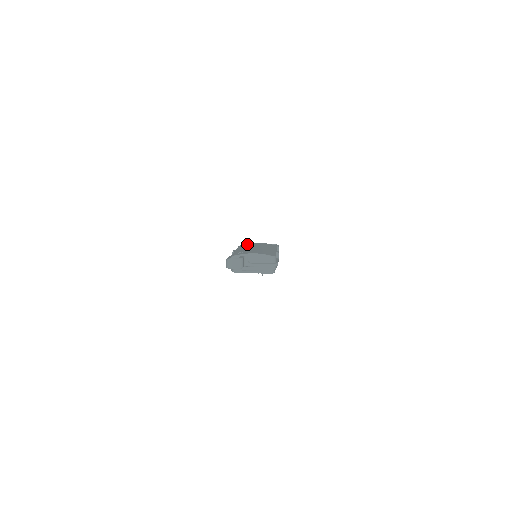
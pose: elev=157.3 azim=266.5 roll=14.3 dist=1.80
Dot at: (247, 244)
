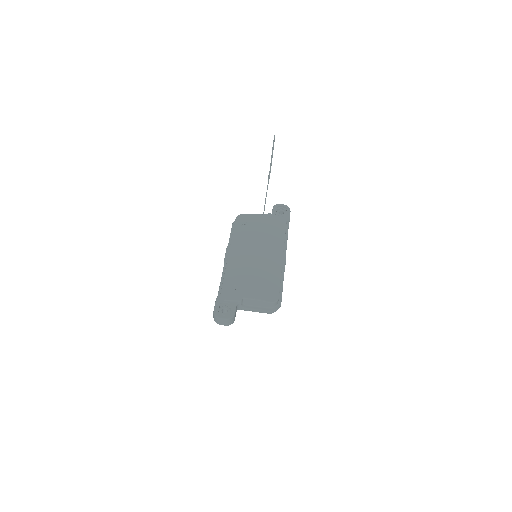
Dot at: (246, 222)
